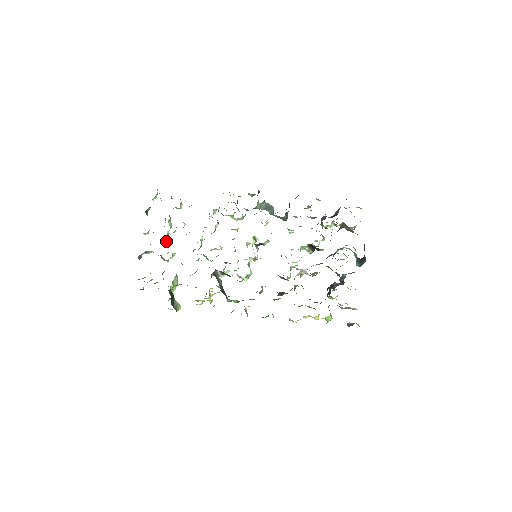
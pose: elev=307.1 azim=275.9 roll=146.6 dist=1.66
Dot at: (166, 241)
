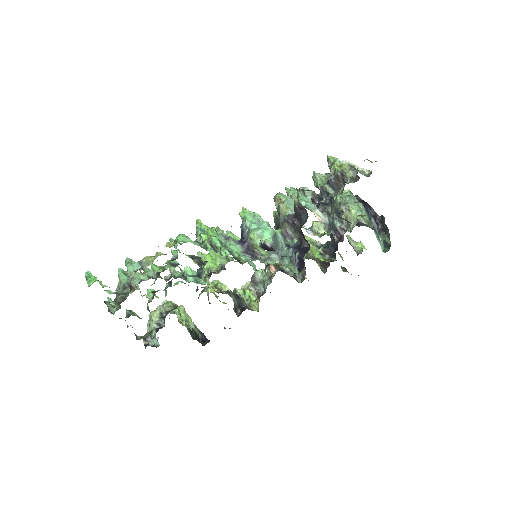
Dot at: occluded
